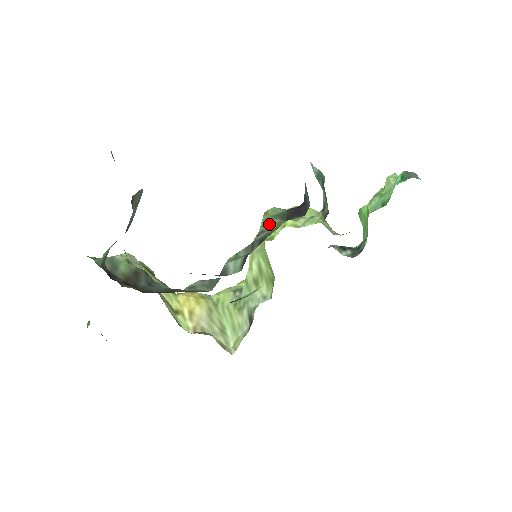
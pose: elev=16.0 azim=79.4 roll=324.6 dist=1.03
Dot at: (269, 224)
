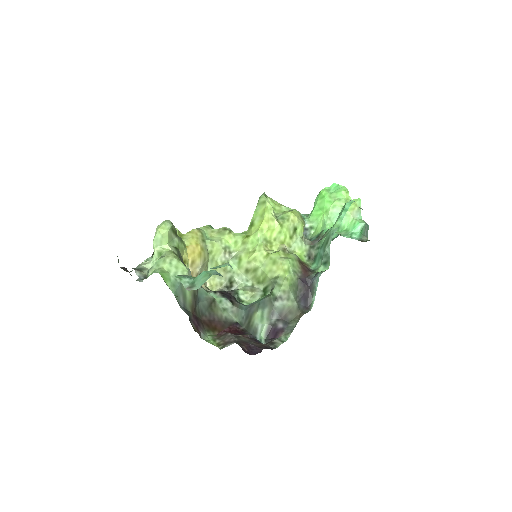
Dot at: (286, 295)
